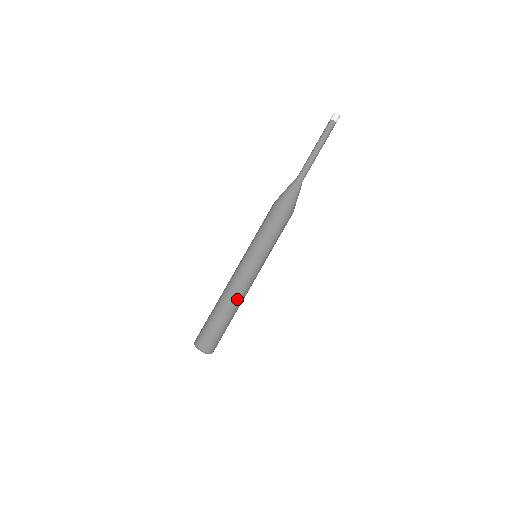
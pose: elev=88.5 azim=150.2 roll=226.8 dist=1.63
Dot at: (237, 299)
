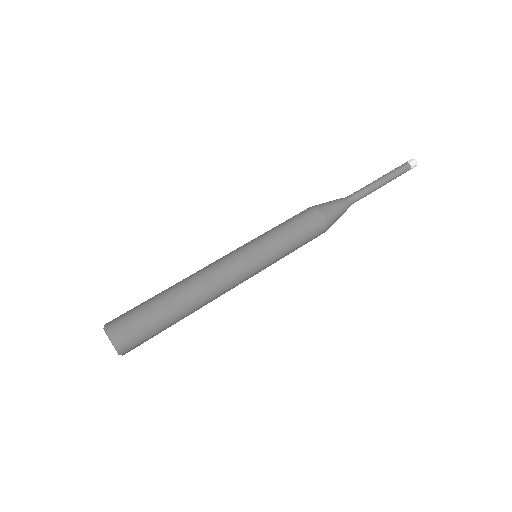
Dot at: (196, 278)
